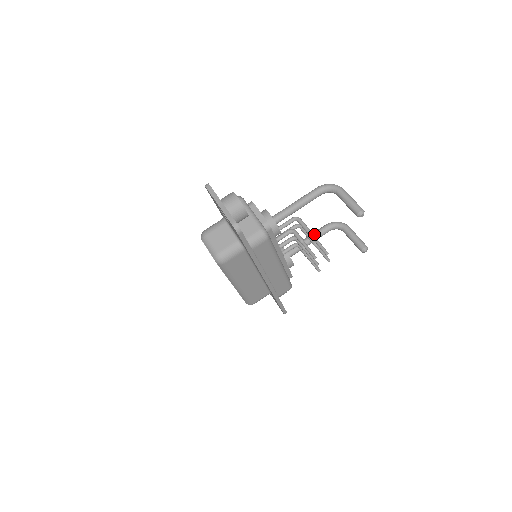
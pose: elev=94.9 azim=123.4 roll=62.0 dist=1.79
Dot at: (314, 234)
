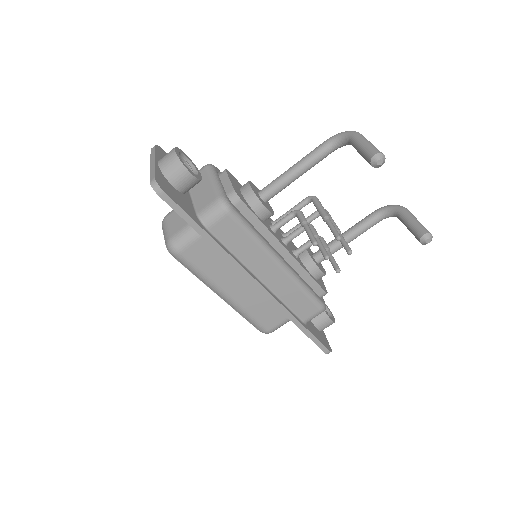
Dot at: (354, 226)
